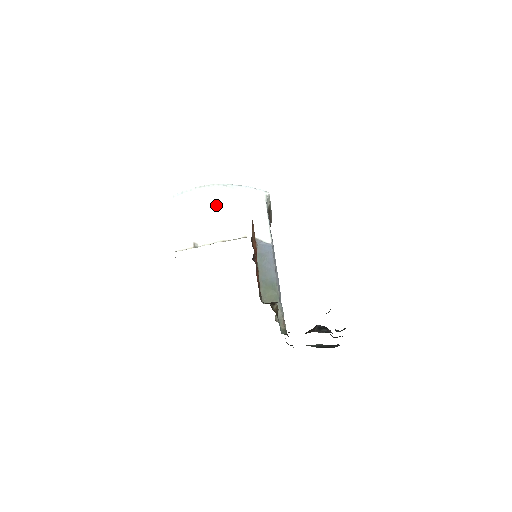
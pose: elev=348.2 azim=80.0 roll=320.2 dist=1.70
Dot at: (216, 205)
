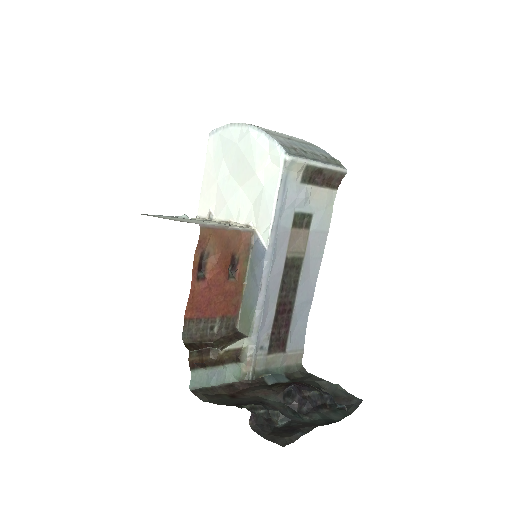
Dot at: (236, 161)
